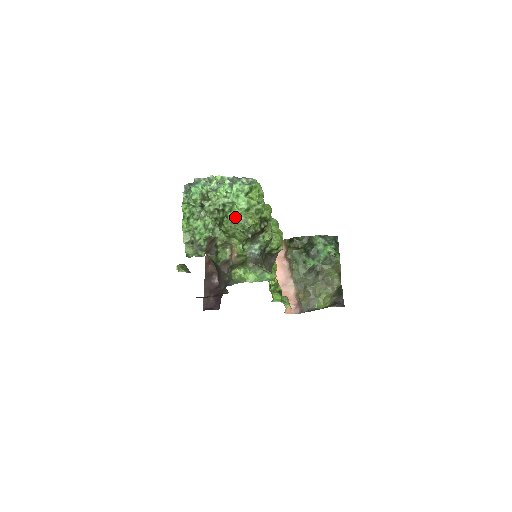
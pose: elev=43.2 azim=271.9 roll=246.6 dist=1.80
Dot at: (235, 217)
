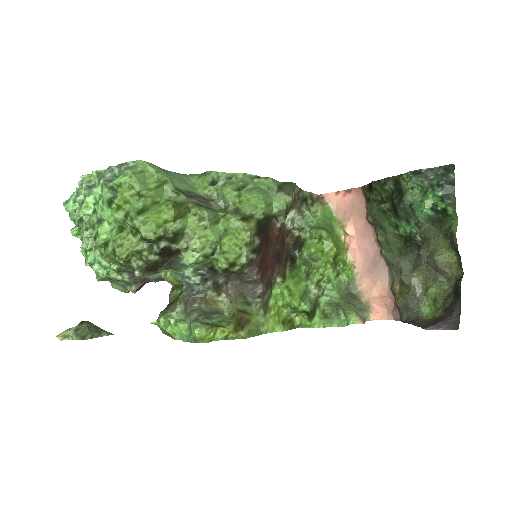
Dot at: (105, 248)
